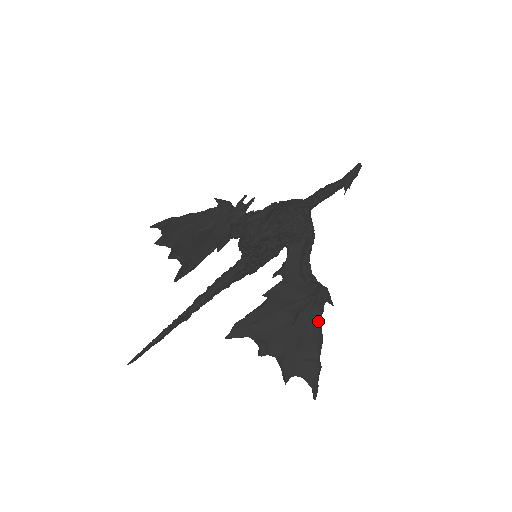
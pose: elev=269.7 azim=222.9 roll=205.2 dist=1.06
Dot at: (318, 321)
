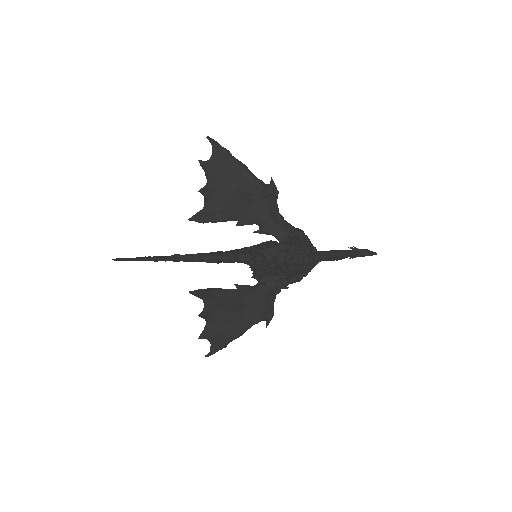
Dot at: (250, 326)
